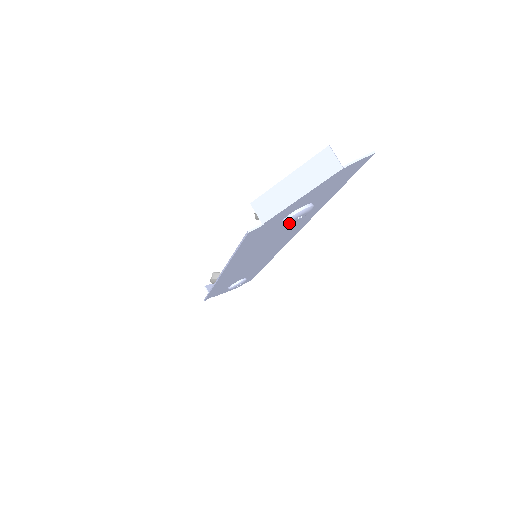
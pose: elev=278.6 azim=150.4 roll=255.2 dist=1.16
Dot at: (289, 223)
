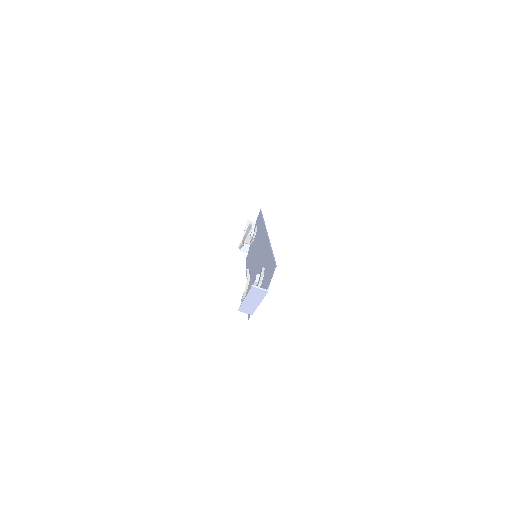
Dot at: occluded
